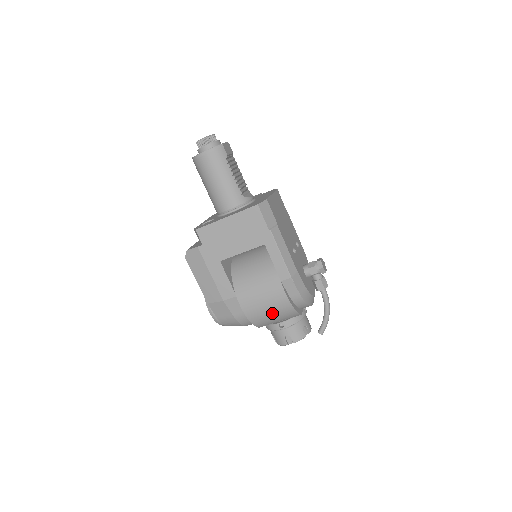
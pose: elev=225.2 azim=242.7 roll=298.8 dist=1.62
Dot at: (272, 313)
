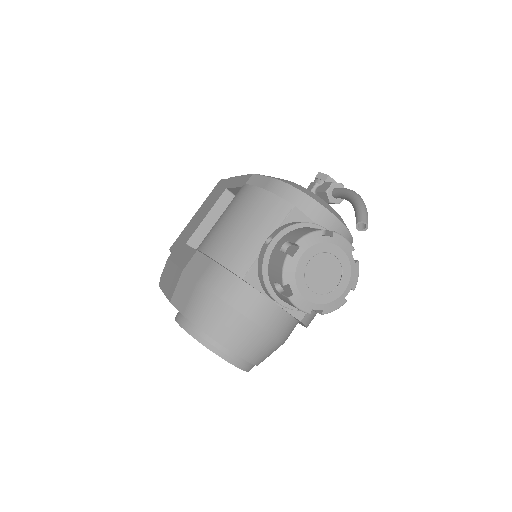
Dot at: (239, 221)
